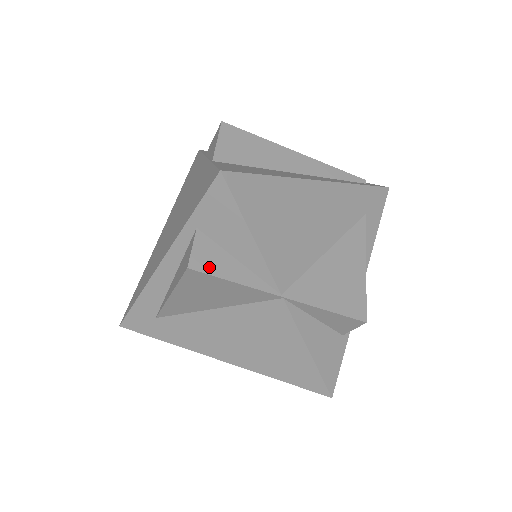
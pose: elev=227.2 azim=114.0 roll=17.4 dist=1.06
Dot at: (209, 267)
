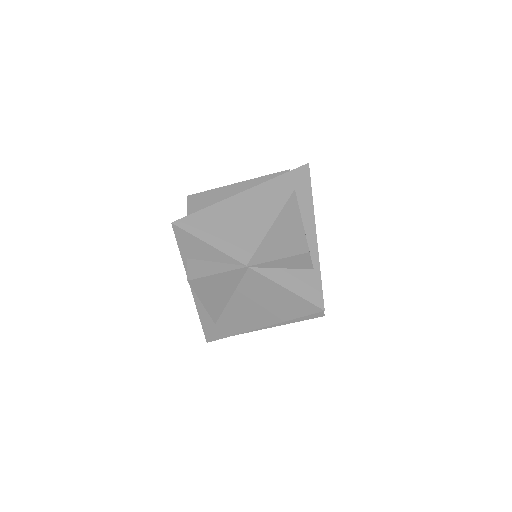
Dot at: (199, 274)
